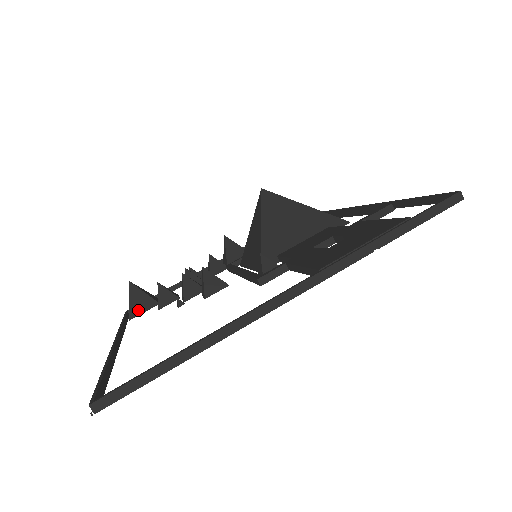
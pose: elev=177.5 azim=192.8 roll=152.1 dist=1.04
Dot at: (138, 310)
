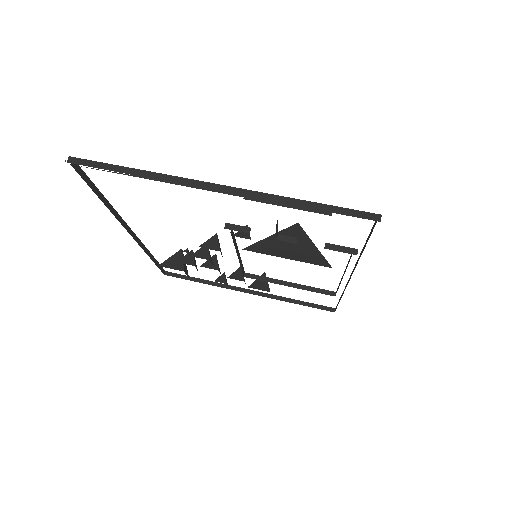
Dot at: (169, 265)
